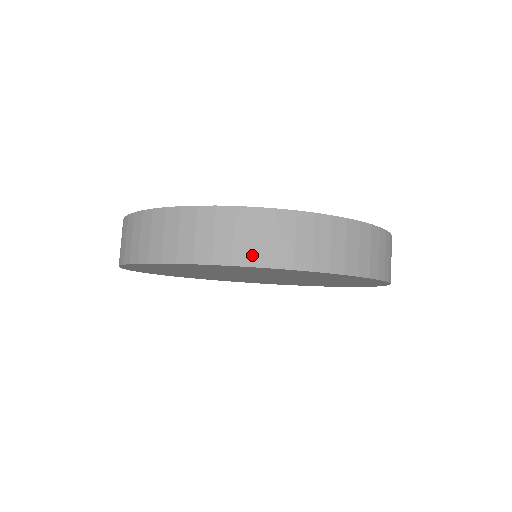
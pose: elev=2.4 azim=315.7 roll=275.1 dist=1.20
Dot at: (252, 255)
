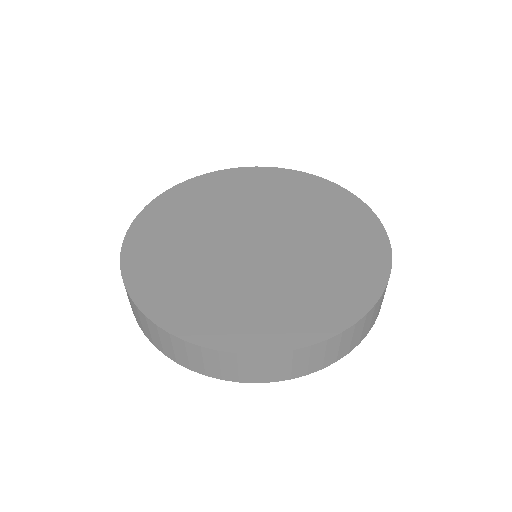
Dot at: (307, 370)
